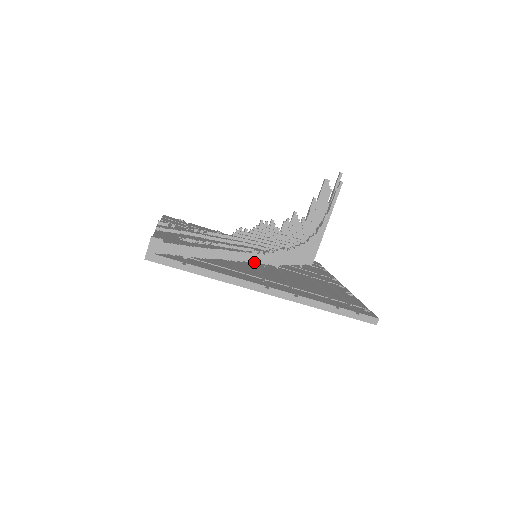
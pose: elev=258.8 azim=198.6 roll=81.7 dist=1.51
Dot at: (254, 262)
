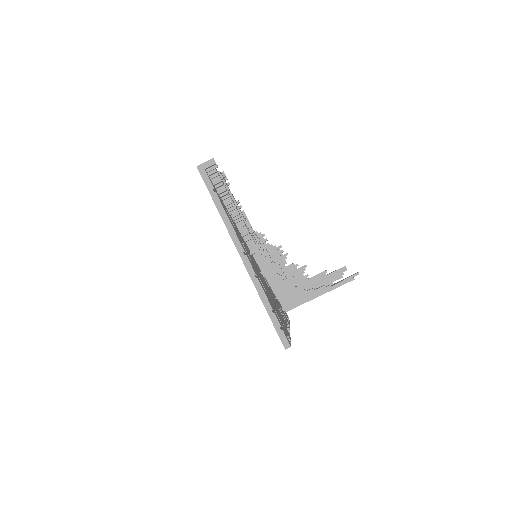
Dot at: (251, 252)
